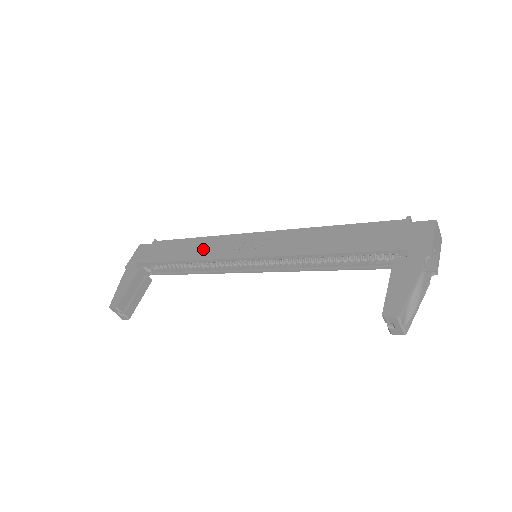
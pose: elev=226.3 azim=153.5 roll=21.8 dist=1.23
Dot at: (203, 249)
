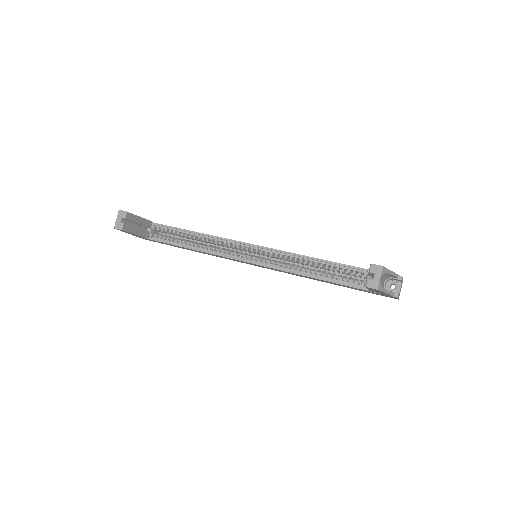
Dot at: occluded
